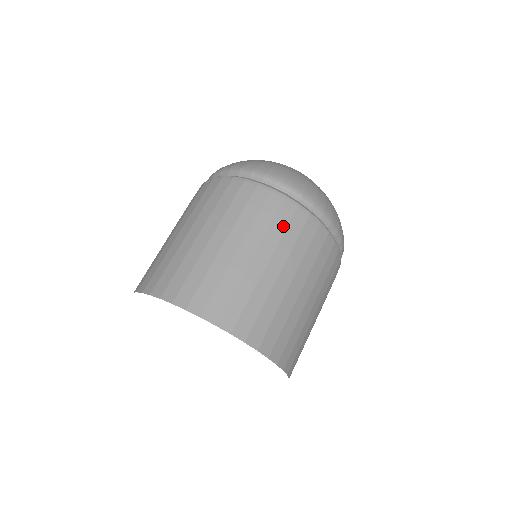
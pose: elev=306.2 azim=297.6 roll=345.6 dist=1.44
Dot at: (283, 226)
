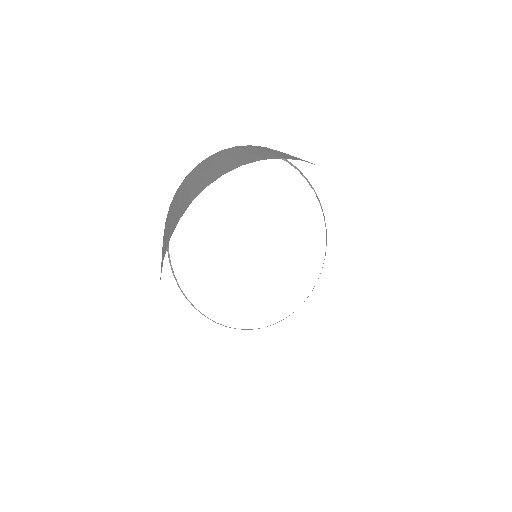
Dot at: occluded
